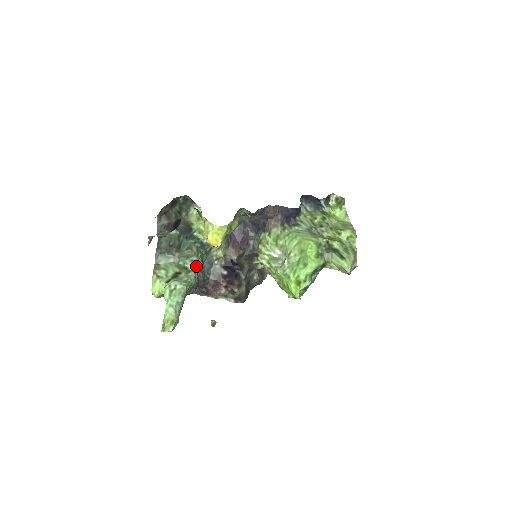
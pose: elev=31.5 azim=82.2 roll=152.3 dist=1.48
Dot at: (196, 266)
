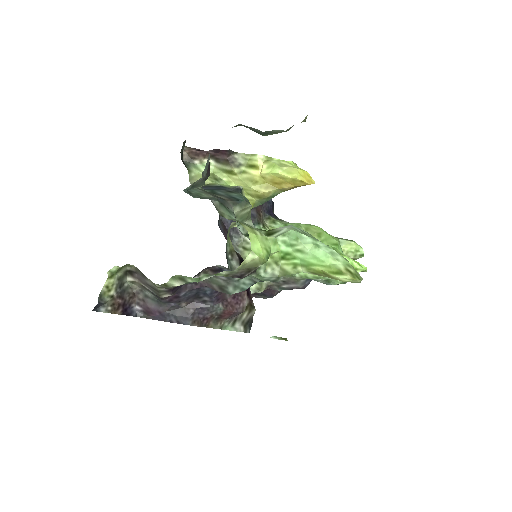
Dot at: occluded
